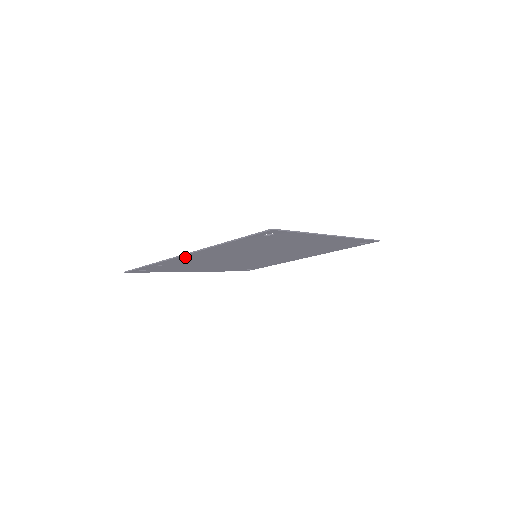
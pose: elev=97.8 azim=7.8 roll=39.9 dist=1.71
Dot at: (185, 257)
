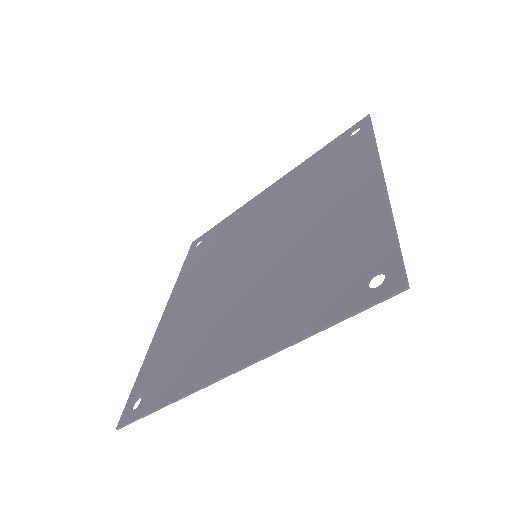
Dot at: (175, 299)
